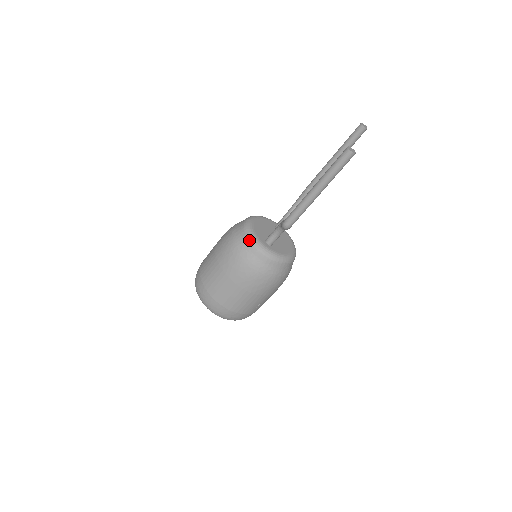
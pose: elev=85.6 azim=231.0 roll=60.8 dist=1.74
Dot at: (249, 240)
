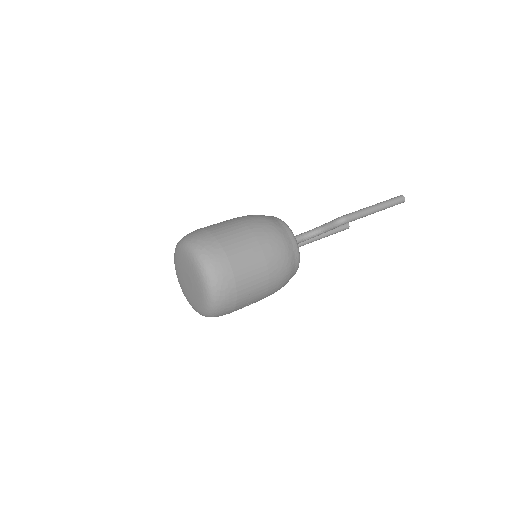
Dot at: (286, 224)
